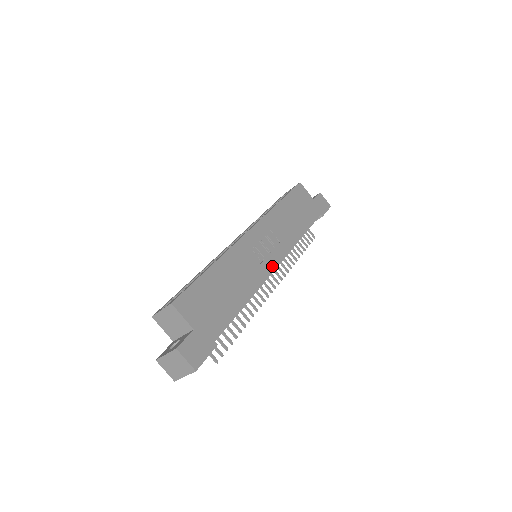
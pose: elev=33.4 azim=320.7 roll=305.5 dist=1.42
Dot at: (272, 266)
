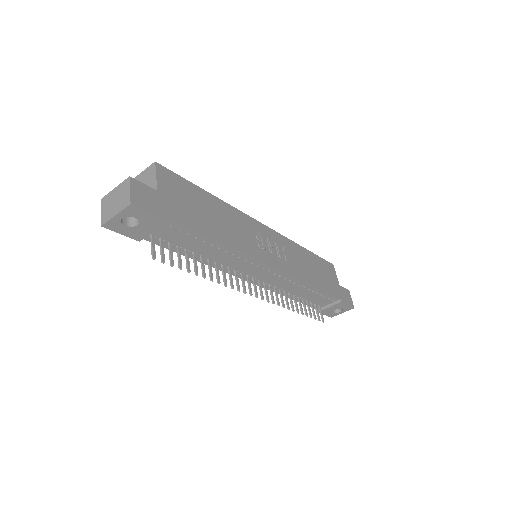
Dot at: (266, 260)
